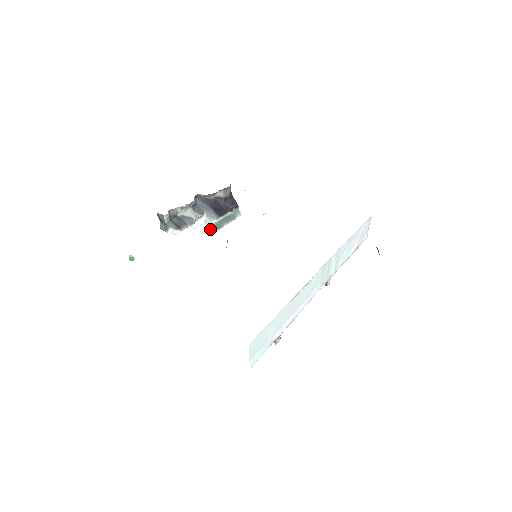
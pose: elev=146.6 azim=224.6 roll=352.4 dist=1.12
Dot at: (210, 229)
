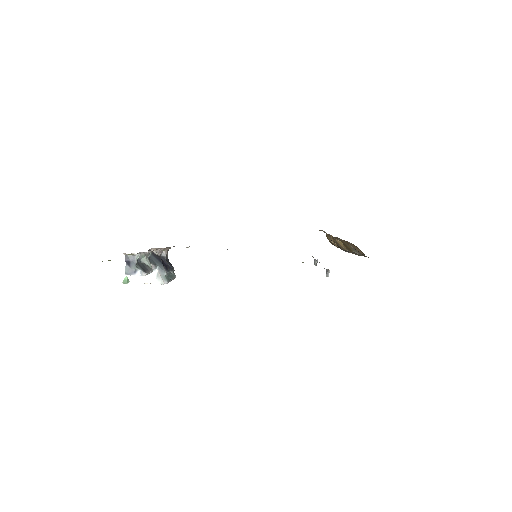
Dot at: (164, 280)
